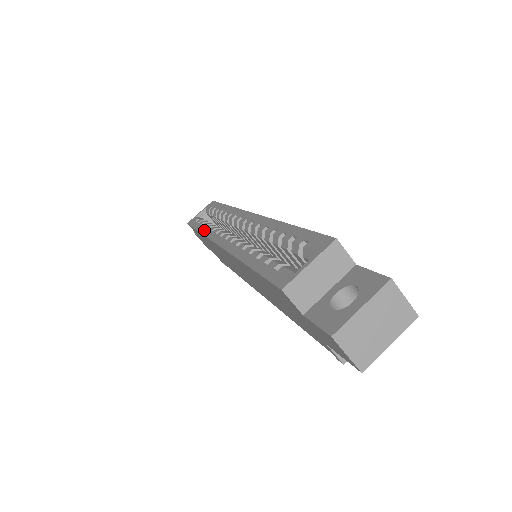
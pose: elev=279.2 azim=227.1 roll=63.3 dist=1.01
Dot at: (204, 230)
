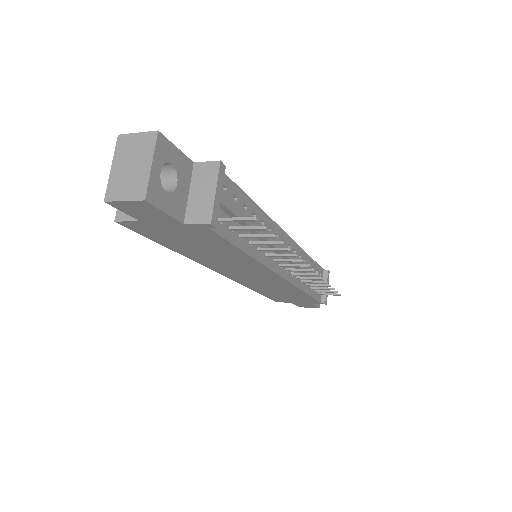
Dot at: occluded
